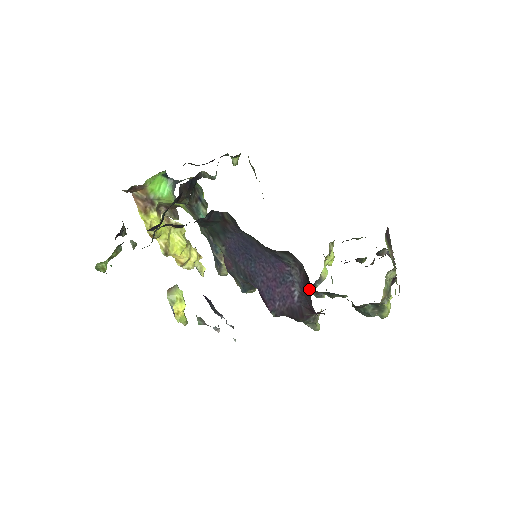
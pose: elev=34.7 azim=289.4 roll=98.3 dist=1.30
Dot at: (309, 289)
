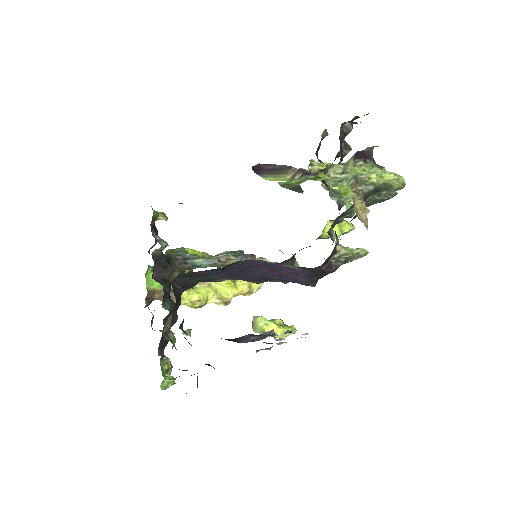
Dot at: occluded
